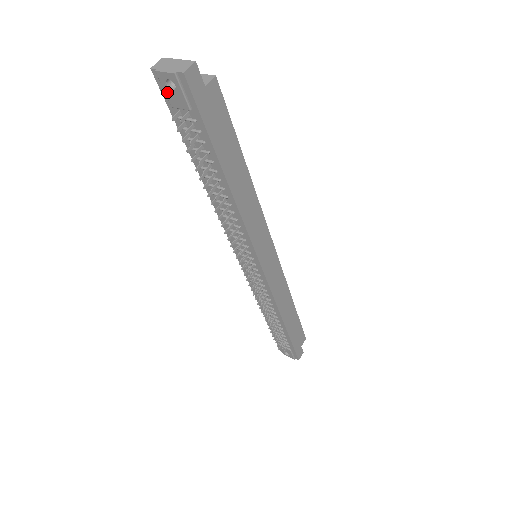
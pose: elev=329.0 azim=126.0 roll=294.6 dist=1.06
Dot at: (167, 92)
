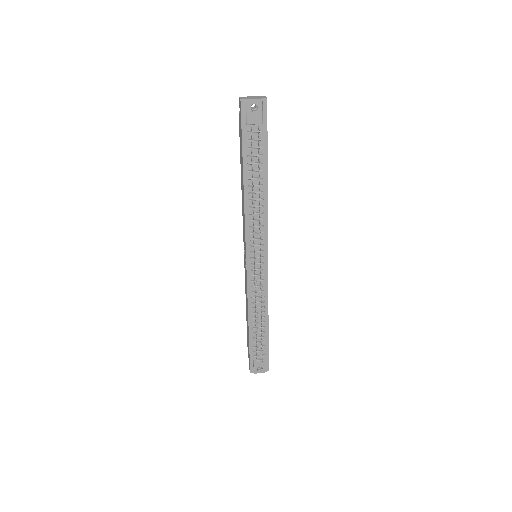
Dot at: (249, 113)
